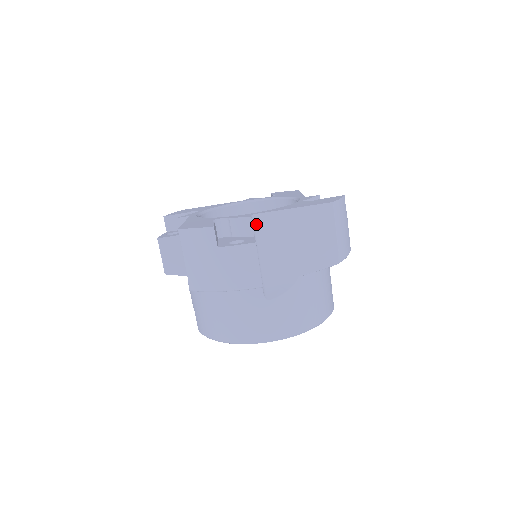
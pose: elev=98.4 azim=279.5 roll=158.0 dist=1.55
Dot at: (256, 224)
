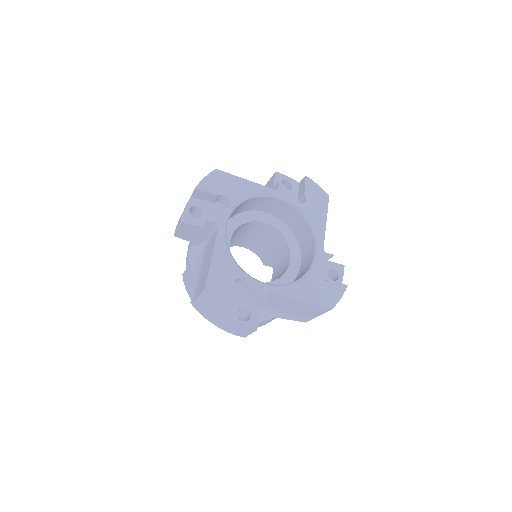
Dot at: (267, 294)
